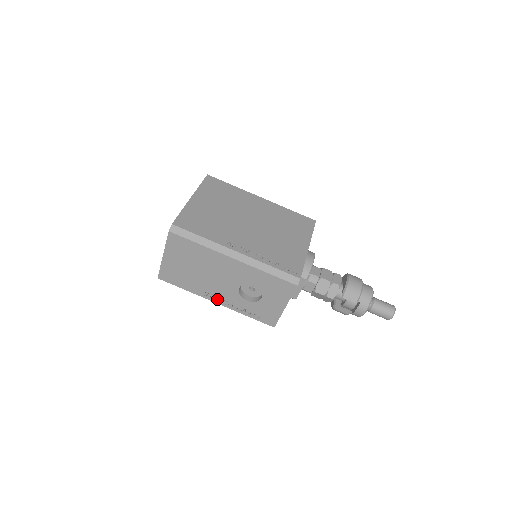
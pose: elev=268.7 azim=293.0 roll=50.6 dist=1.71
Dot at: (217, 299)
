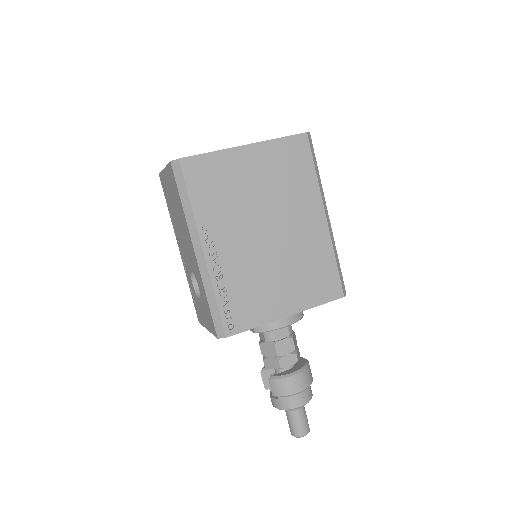
Dot at: (180, 249)
